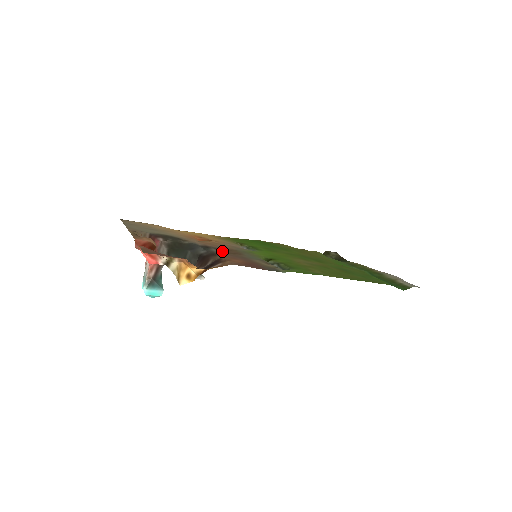
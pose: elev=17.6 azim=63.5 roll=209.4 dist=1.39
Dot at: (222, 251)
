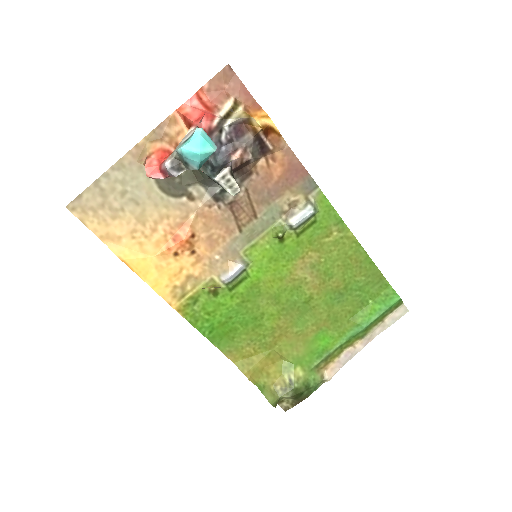
Dot at: (240, 199)
